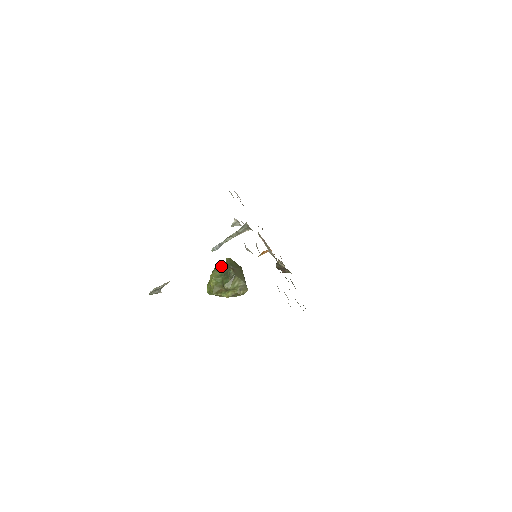
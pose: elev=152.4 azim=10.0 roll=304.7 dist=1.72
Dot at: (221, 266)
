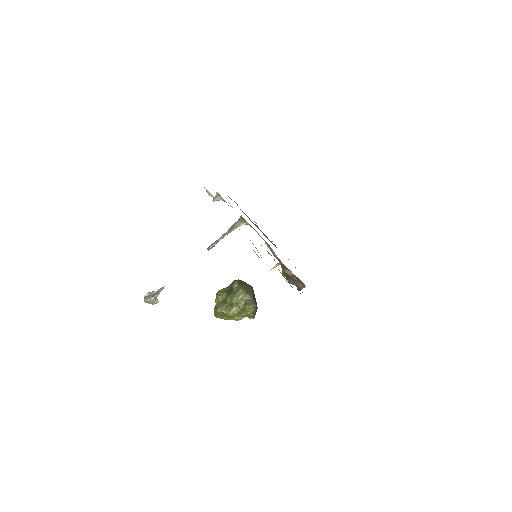
Dot at: occluded
